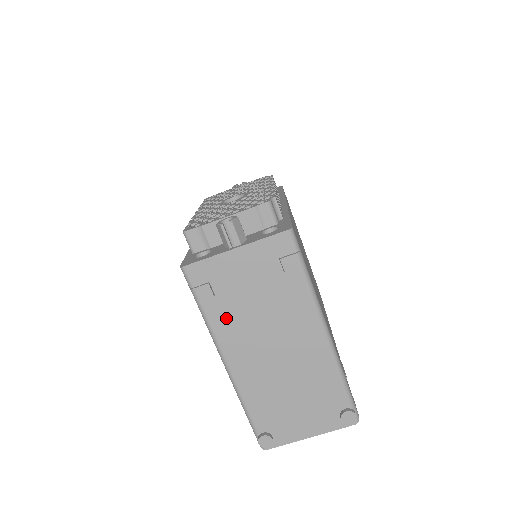
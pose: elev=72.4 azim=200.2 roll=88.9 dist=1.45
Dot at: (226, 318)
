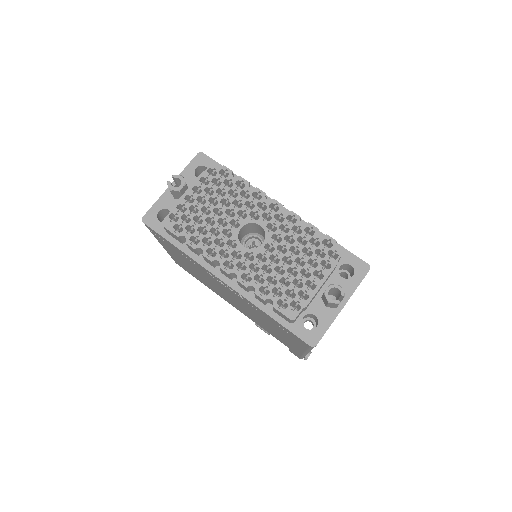
Dot at: occluded
